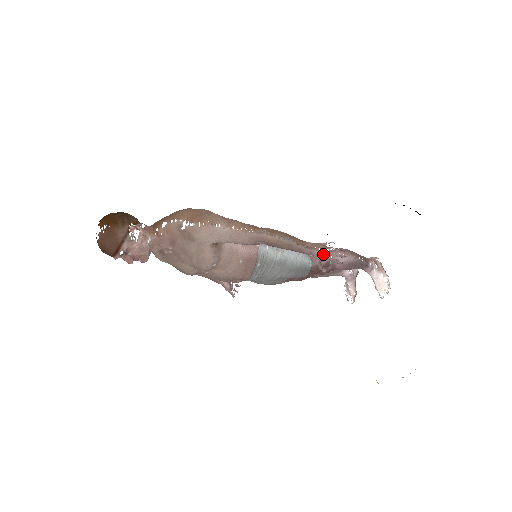
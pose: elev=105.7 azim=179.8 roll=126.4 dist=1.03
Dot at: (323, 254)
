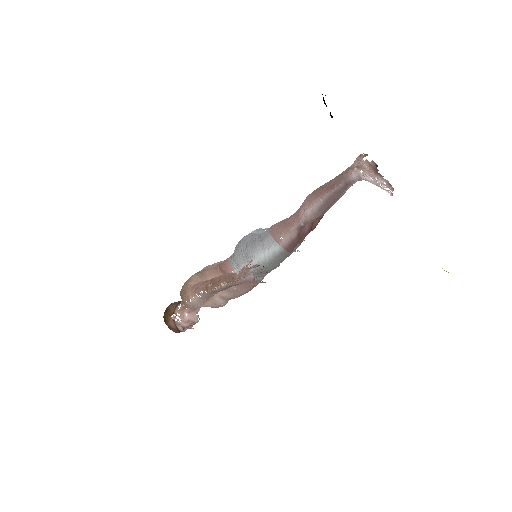
Dot at: (249, 278)
